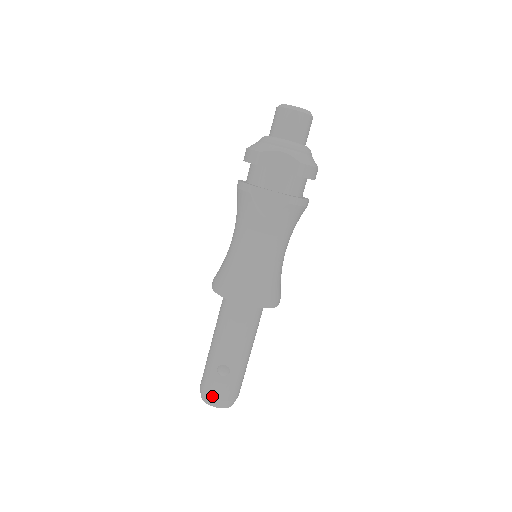
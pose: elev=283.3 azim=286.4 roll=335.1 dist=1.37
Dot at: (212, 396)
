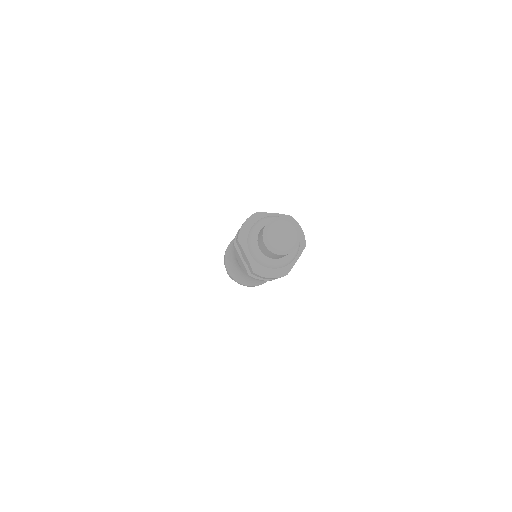
Dot at: occluded
